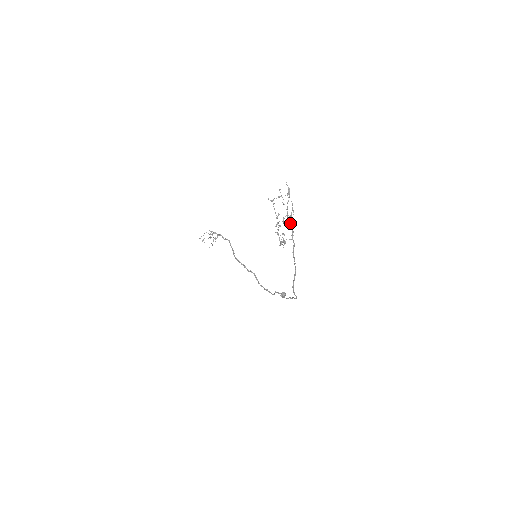
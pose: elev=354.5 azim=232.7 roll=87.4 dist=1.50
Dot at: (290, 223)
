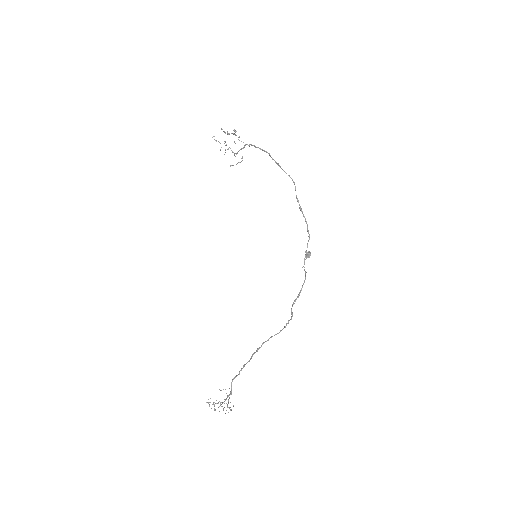
Dot at: (241, 158)
